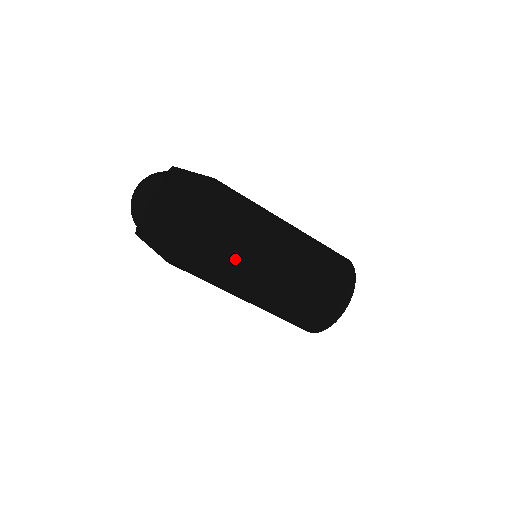
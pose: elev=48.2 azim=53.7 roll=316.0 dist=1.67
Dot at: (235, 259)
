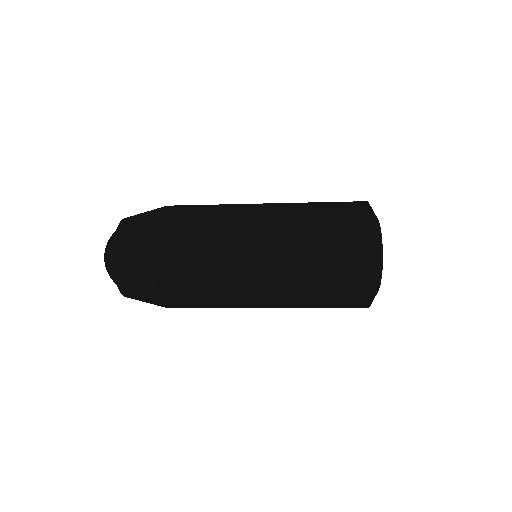
Dot at: (212, 303)
